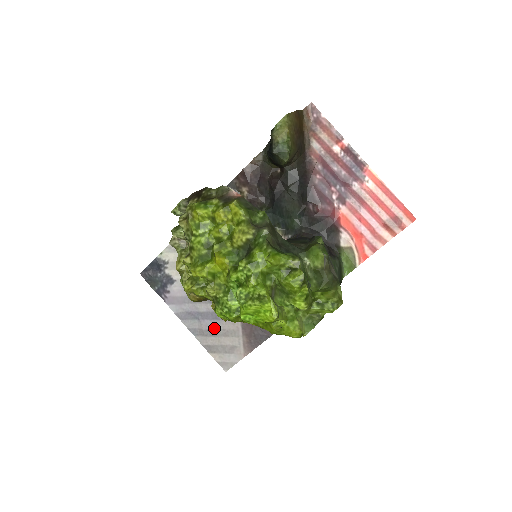
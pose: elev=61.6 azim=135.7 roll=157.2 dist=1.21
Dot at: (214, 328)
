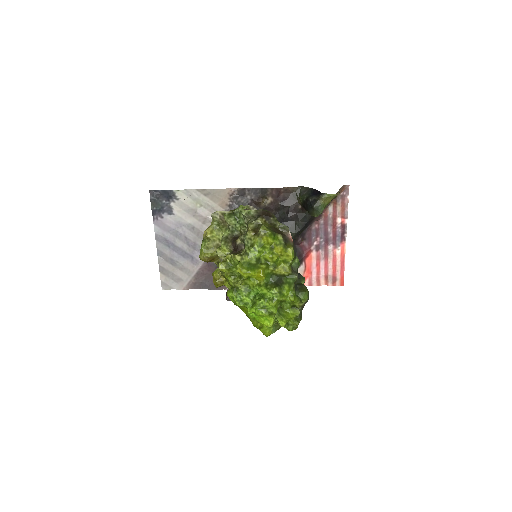
Dot at: (177, 260)
